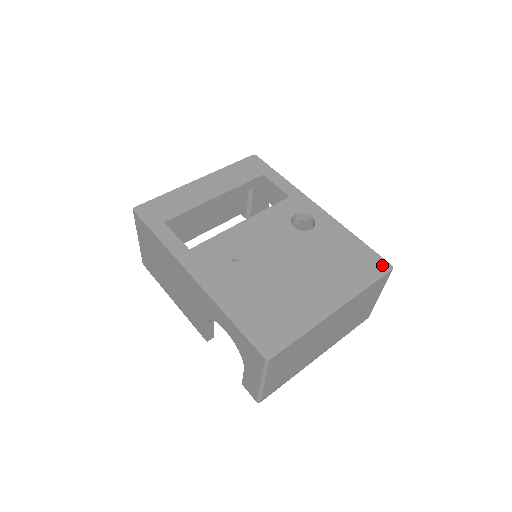
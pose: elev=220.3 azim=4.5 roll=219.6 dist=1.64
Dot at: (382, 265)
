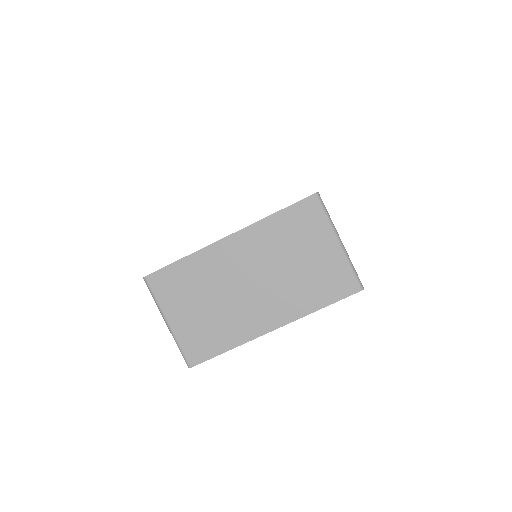
Dot at: occluded
